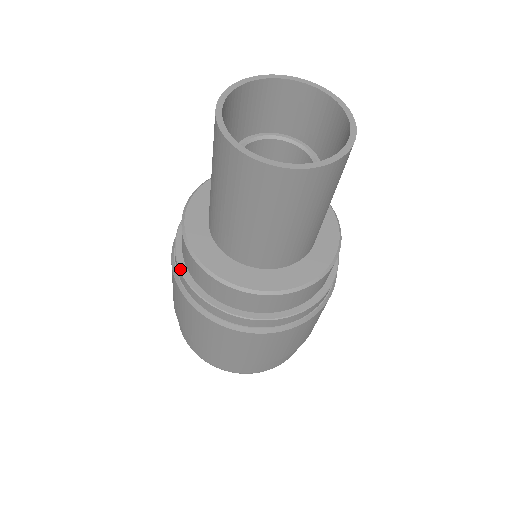
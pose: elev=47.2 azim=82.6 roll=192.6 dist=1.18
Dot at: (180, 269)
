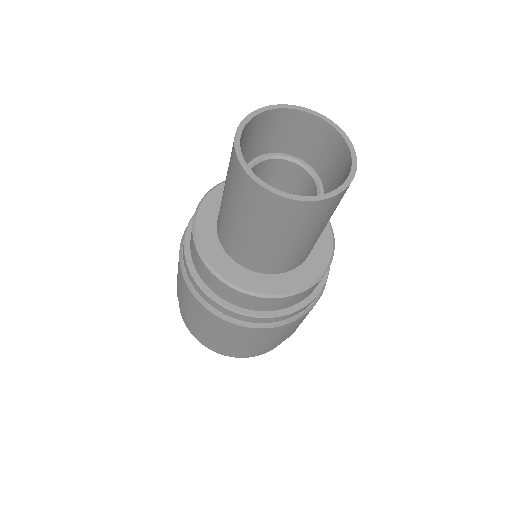
Dot at: (193, 278)
